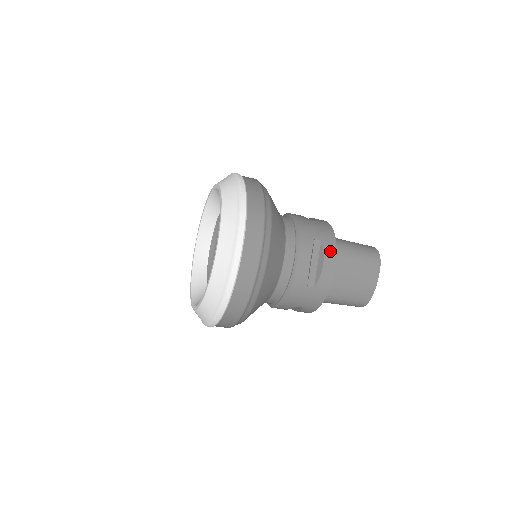
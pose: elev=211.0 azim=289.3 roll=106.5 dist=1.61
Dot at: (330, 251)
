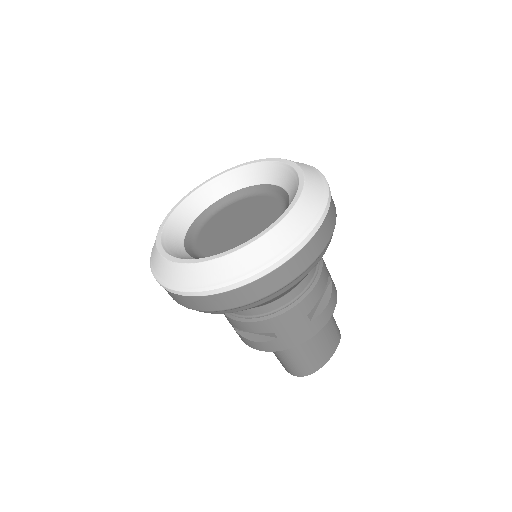
Dot at: (334, 295)
